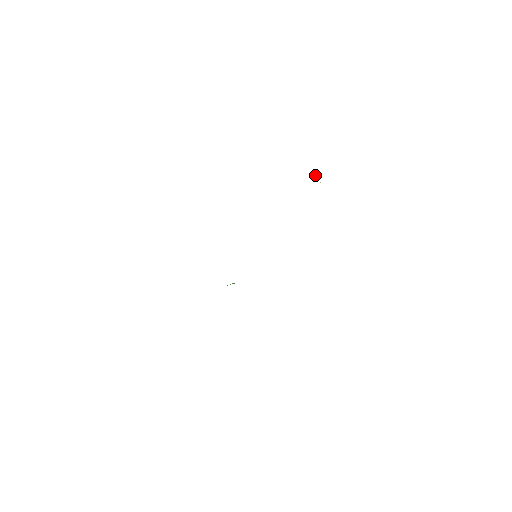
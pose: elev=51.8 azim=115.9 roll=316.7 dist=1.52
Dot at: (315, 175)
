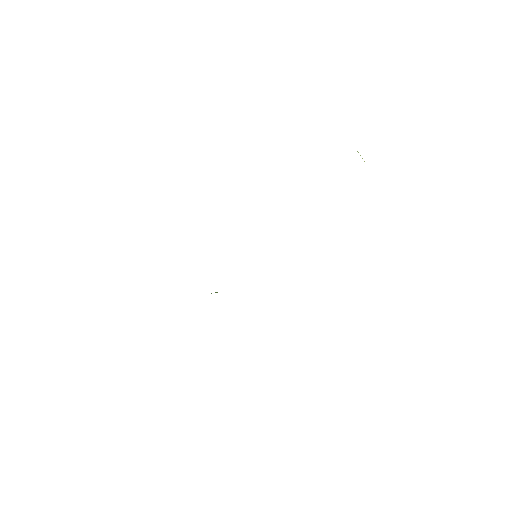
Dot at: (357, 151)
